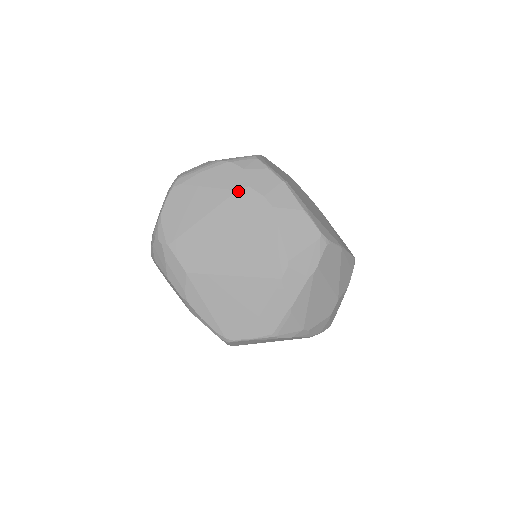
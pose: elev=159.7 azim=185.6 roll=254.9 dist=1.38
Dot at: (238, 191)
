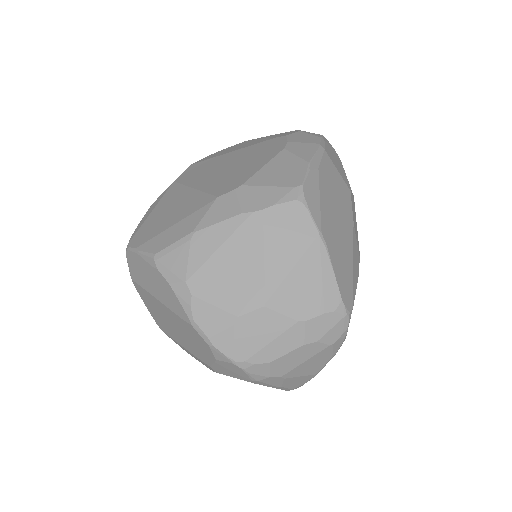
Dot at: (275, 138)
